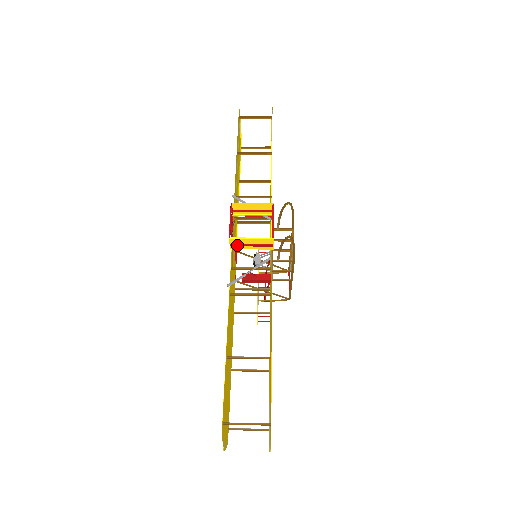
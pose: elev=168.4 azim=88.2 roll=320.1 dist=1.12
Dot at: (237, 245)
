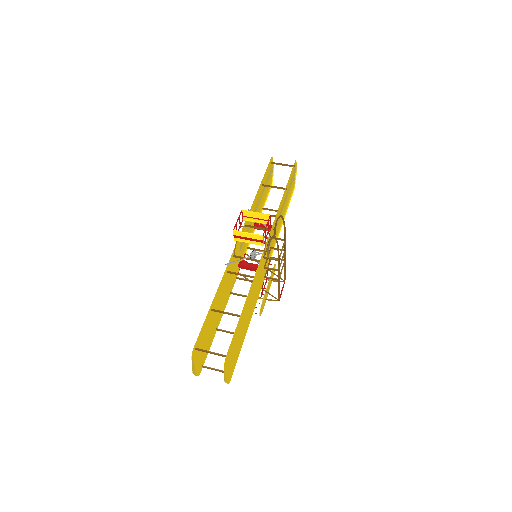
Dot at: (238, 237)
